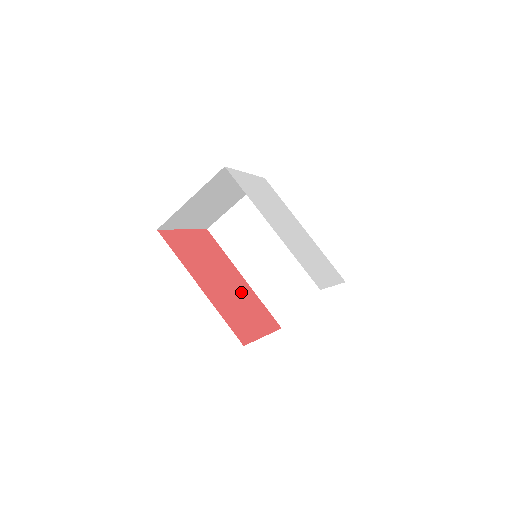
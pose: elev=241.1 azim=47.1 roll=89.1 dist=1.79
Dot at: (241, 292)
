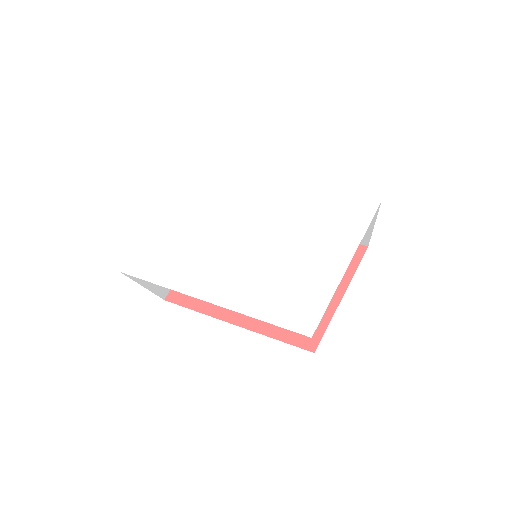
Dot at: occluded
